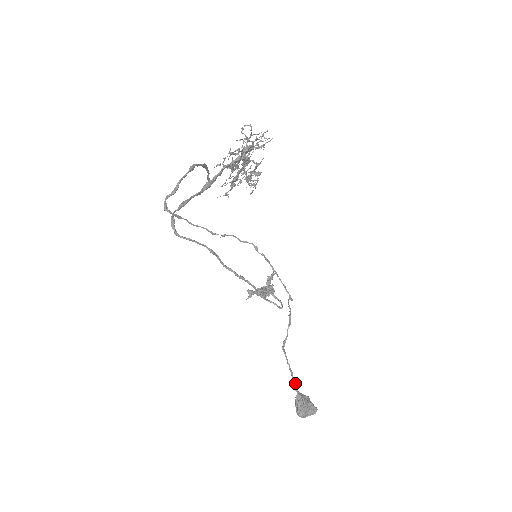
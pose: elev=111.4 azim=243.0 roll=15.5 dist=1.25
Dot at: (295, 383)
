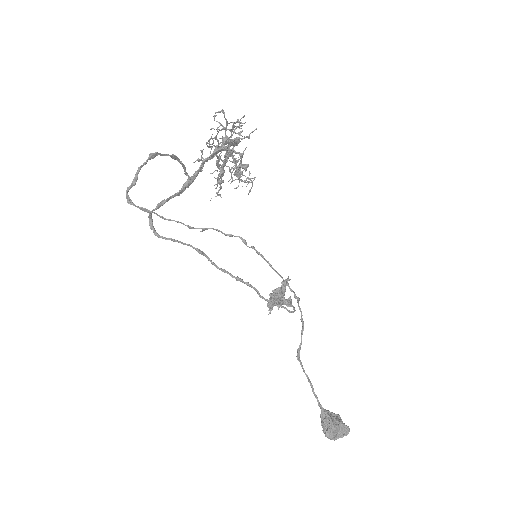
Dot at: (317, 397)
